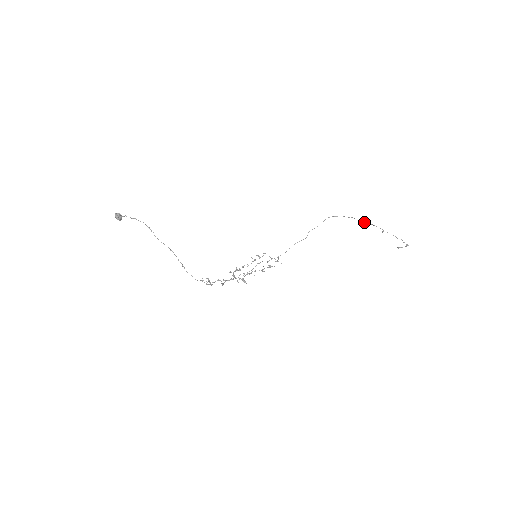
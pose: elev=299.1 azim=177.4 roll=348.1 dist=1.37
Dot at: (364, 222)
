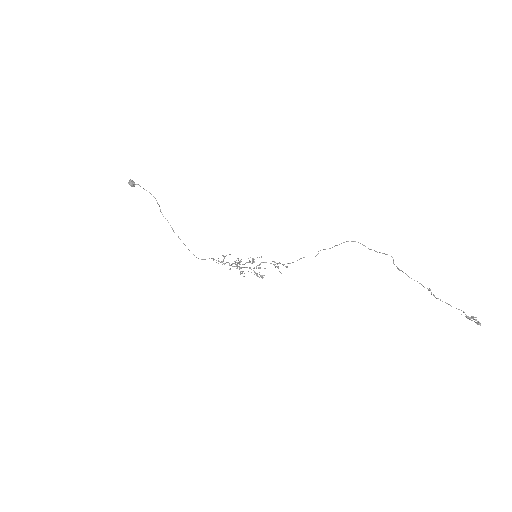
Dot at: (397, 267)
